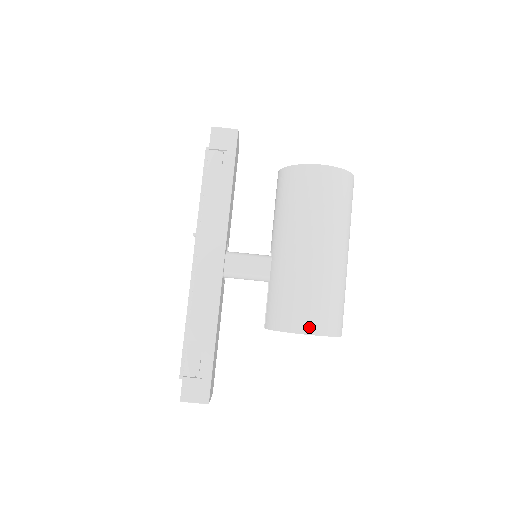
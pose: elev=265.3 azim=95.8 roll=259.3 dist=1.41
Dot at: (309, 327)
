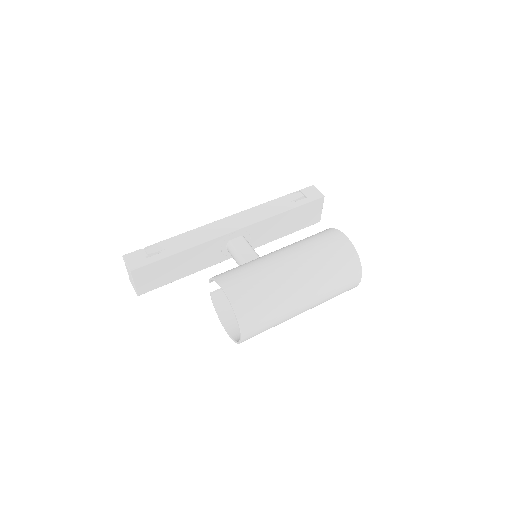
Dot at: (229, 287)
